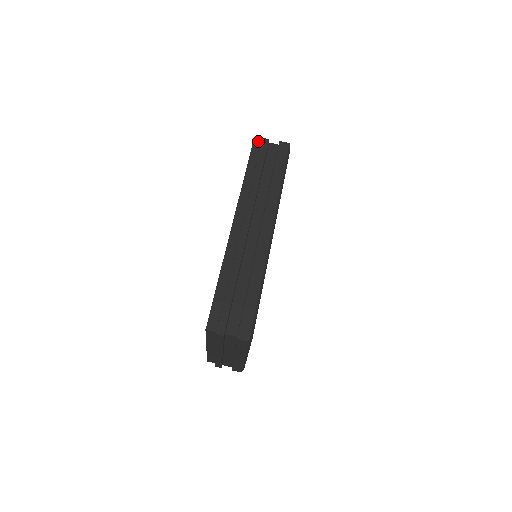
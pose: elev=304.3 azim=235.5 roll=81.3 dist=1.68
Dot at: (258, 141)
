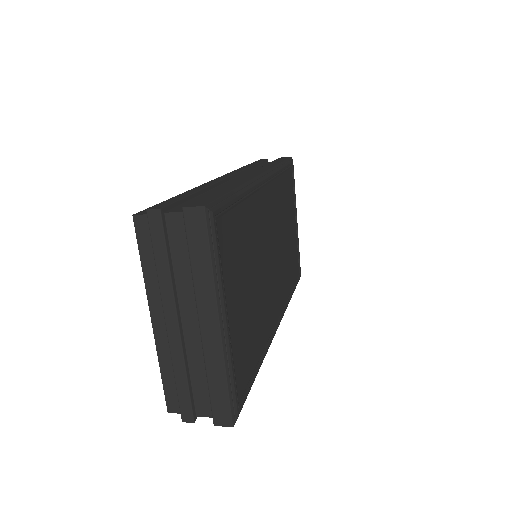
Dot at: occluded
